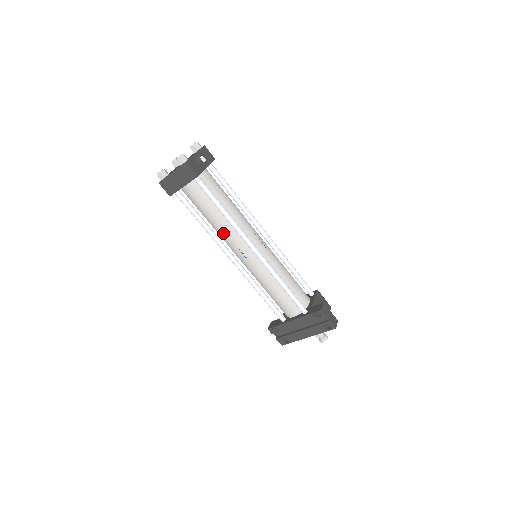
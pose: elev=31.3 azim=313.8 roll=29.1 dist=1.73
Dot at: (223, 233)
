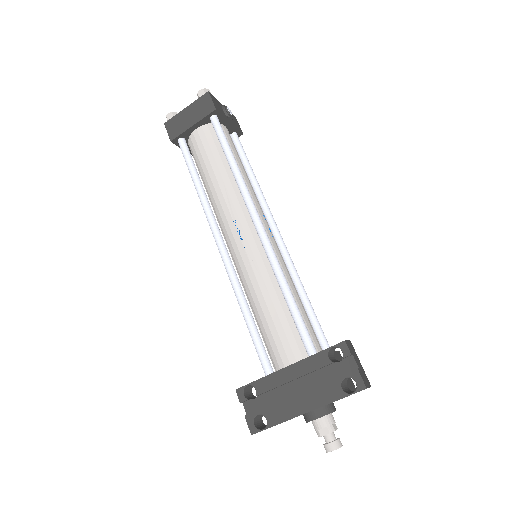
Dot at: (221, 199)
